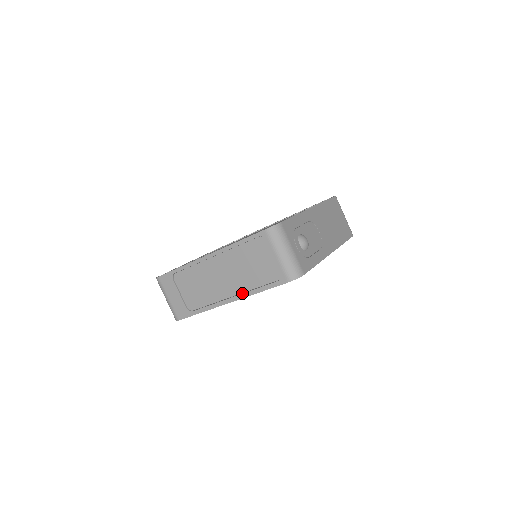
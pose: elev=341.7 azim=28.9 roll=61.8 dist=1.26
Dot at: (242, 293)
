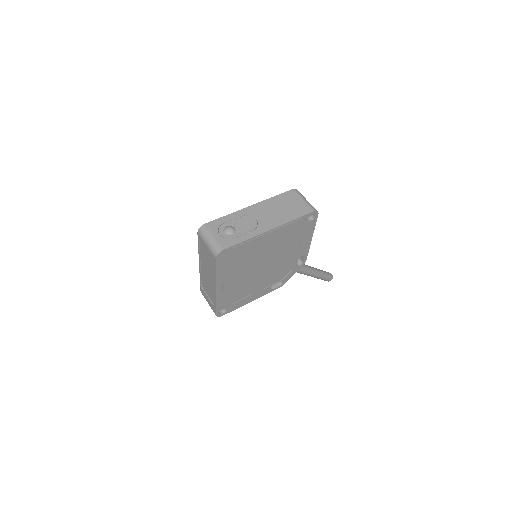
Dot at: (214, 279)
